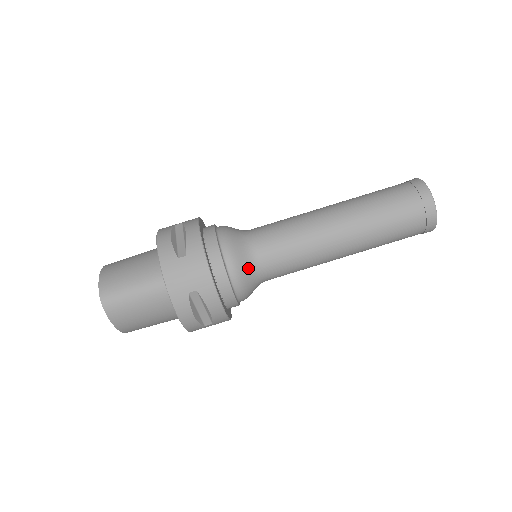
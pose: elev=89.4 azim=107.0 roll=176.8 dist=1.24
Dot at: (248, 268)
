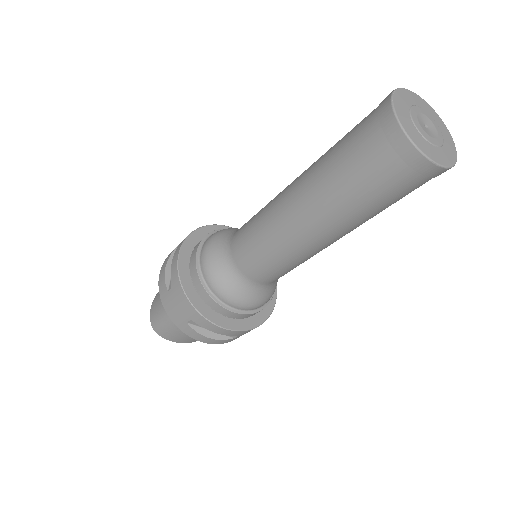
Dot at: (233, 283)
